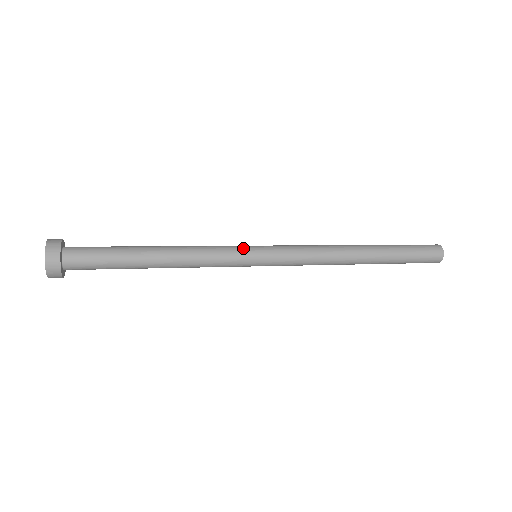
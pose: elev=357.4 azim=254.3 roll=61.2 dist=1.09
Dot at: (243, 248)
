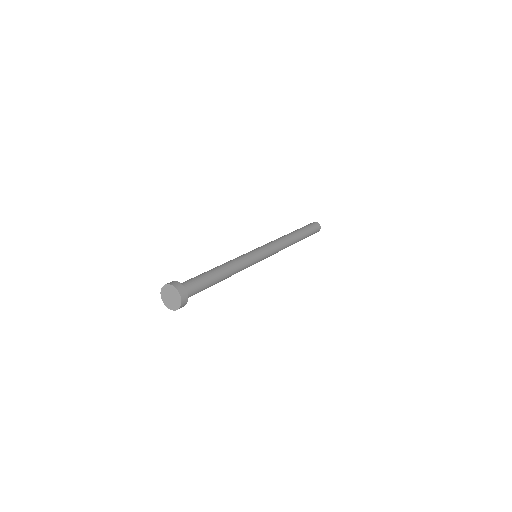
Dot at: (256, 257)
